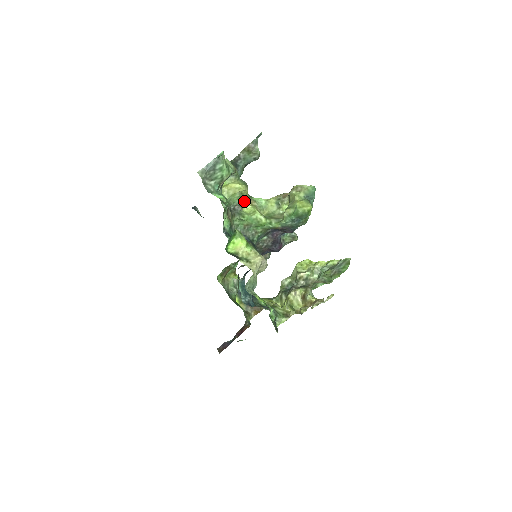
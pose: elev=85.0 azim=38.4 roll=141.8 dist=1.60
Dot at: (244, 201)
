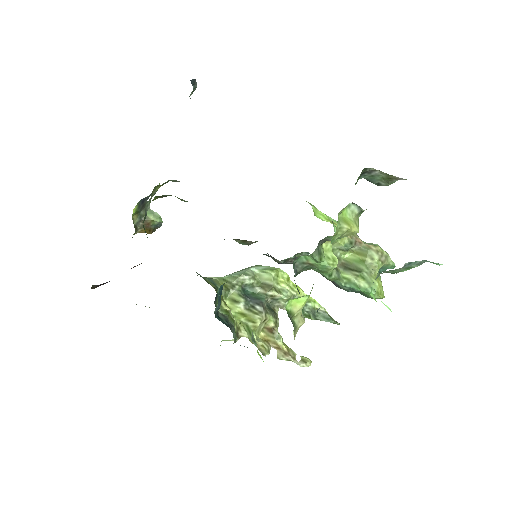
Dot at: occluded
